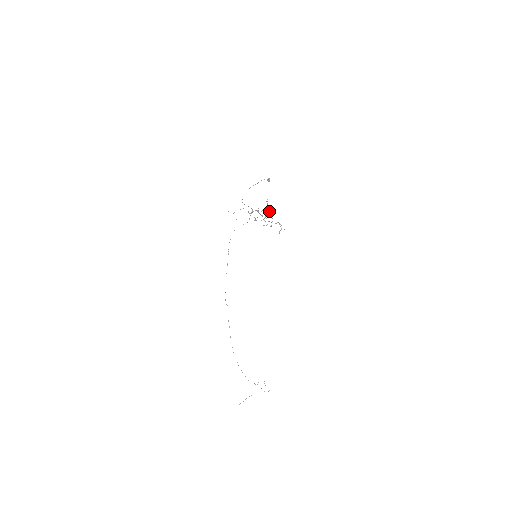
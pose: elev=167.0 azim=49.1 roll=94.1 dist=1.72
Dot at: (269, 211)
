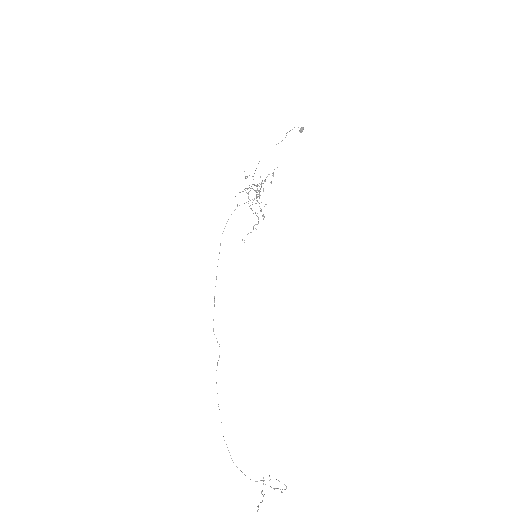
Dot at: occluded
